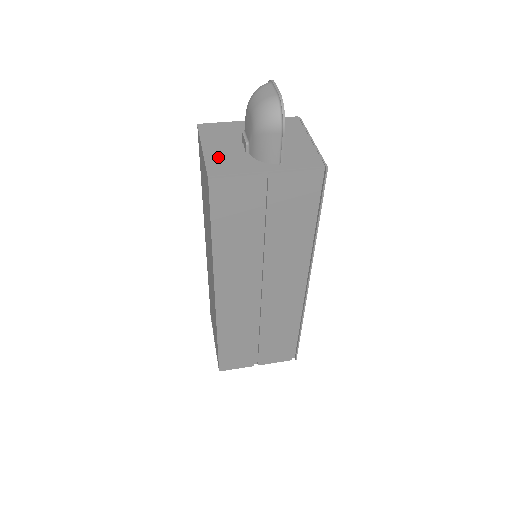
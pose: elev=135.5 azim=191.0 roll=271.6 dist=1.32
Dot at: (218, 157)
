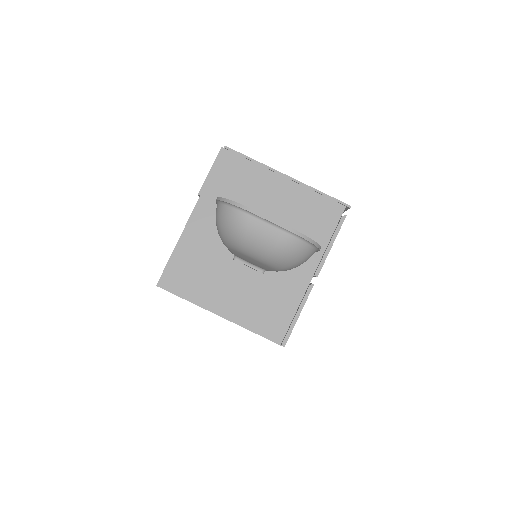
Dot at: (250, 310)
